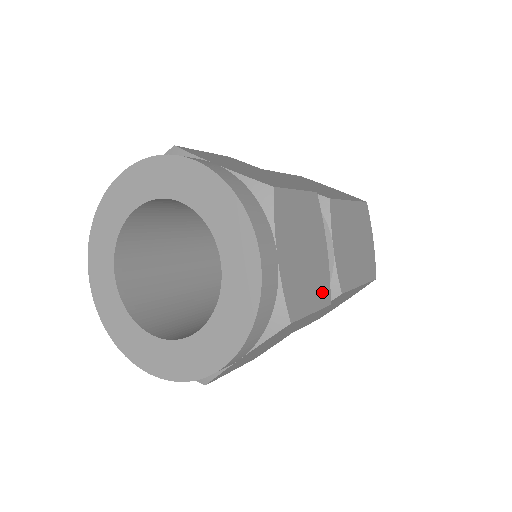
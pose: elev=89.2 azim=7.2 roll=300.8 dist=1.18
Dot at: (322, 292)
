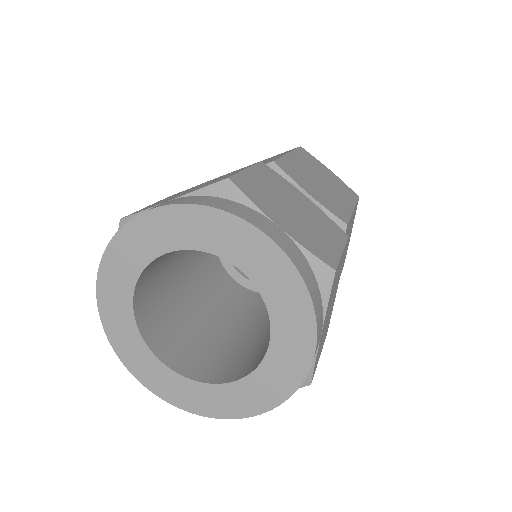
Dot at: (334, 232)
